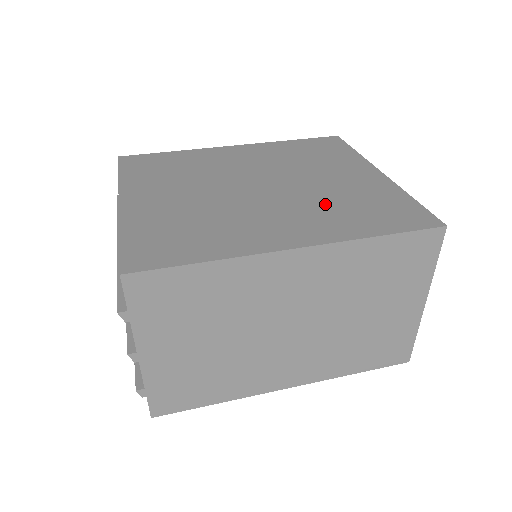
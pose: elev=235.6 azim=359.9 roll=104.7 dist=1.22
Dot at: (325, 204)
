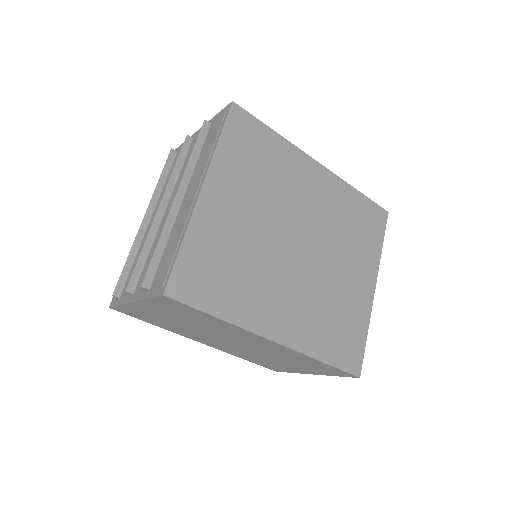
Dot at: (320, 303)
